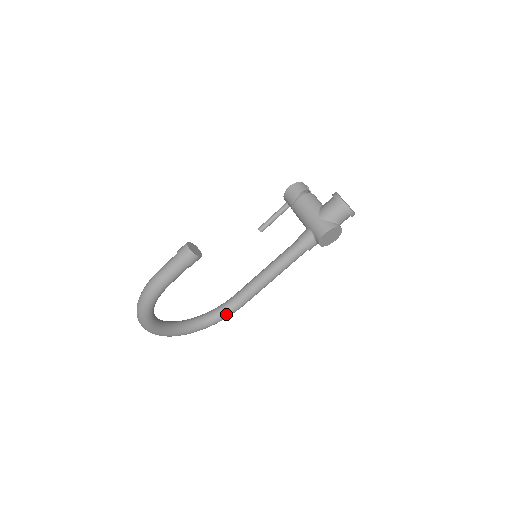
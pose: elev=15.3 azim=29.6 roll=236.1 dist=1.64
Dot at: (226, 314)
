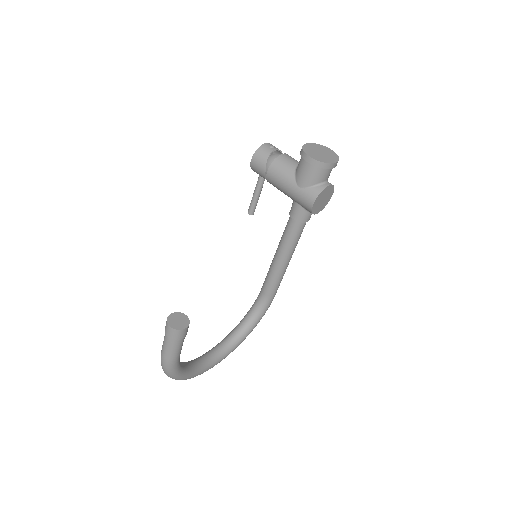
Dot at: (263, 311)
